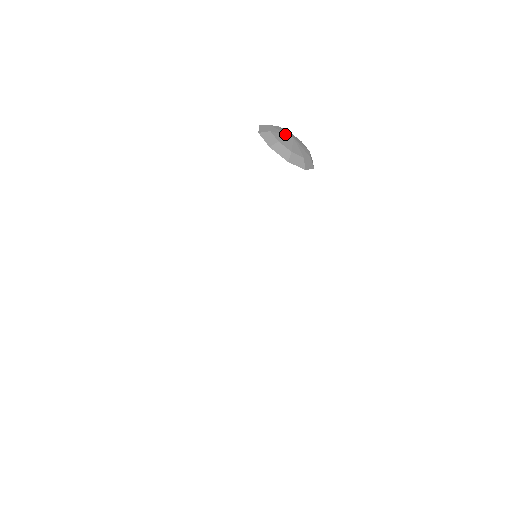
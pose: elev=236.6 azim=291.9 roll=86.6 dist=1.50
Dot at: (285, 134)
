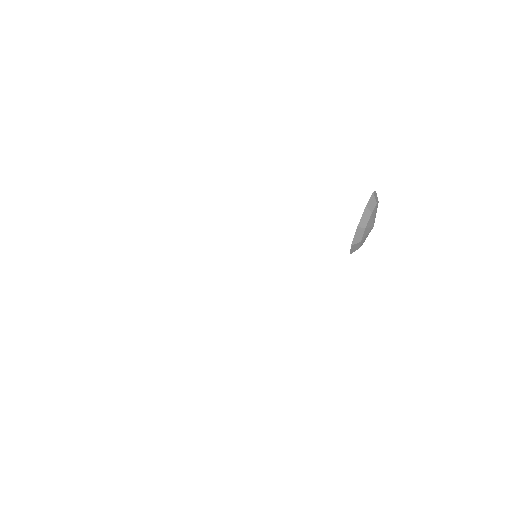
Dot at: (374, 220)
